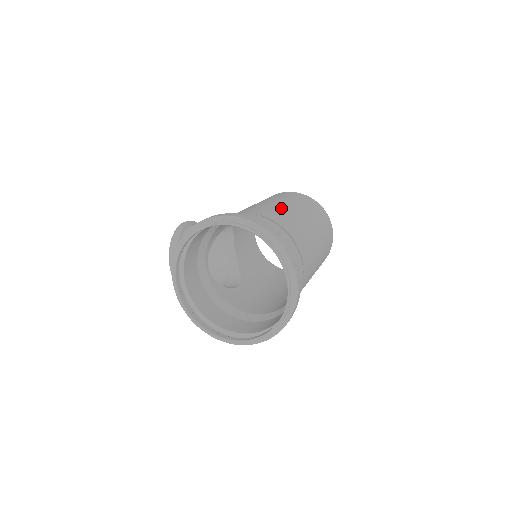
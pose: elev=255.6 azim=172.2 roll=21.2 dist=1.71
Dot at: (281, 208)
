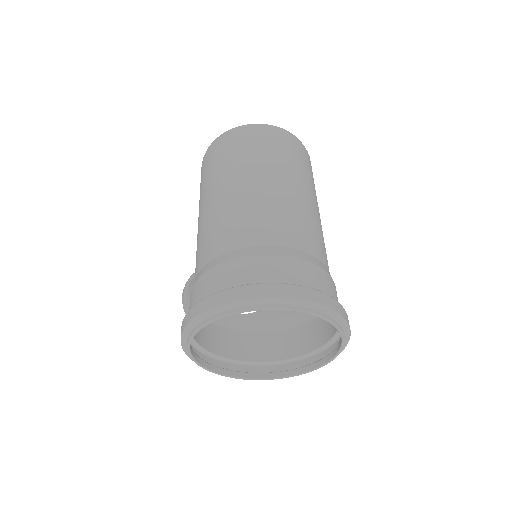
Dot at: (215, 212)
